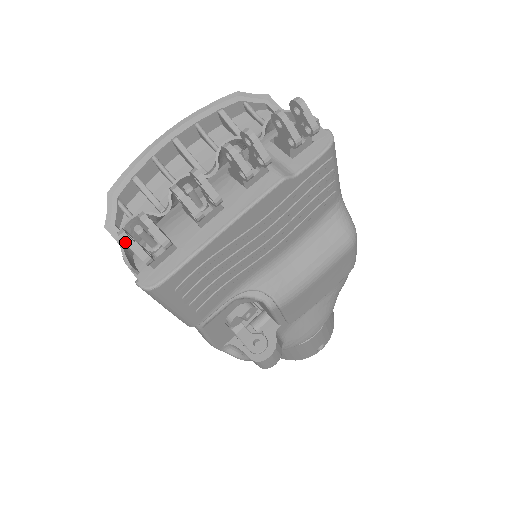
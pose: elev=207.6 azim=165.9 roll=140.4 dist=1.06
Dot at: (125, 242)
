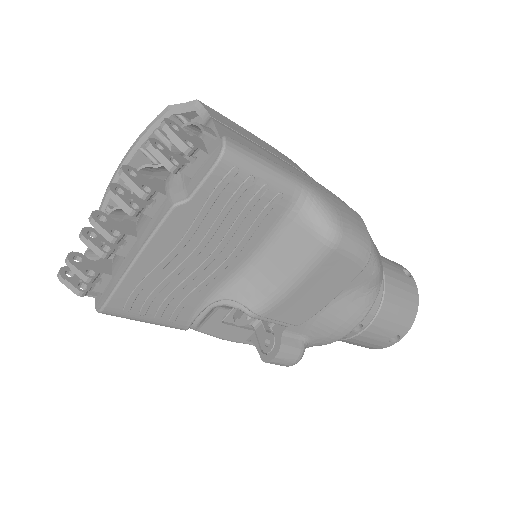
Dot at: (60, 280)
